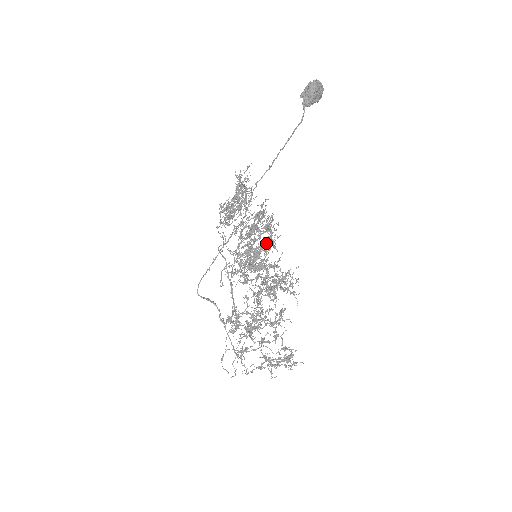
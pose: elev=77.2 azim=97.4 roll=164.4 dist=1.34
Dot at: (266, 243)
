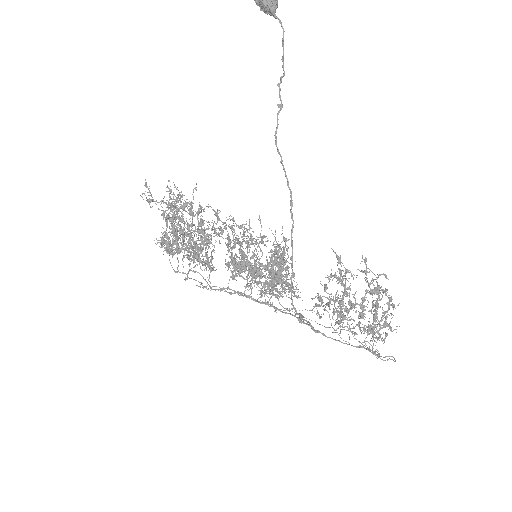
Dot at: (244, 241)
